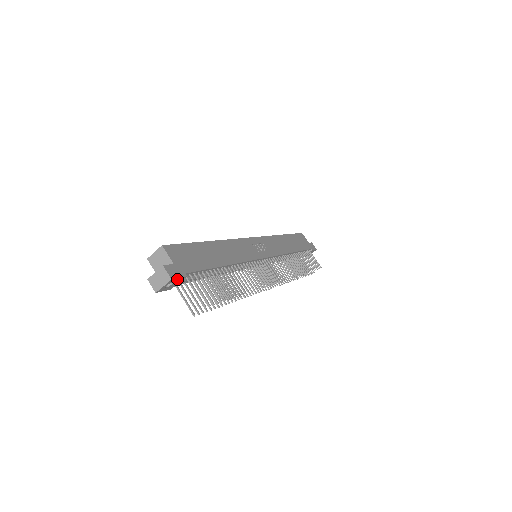
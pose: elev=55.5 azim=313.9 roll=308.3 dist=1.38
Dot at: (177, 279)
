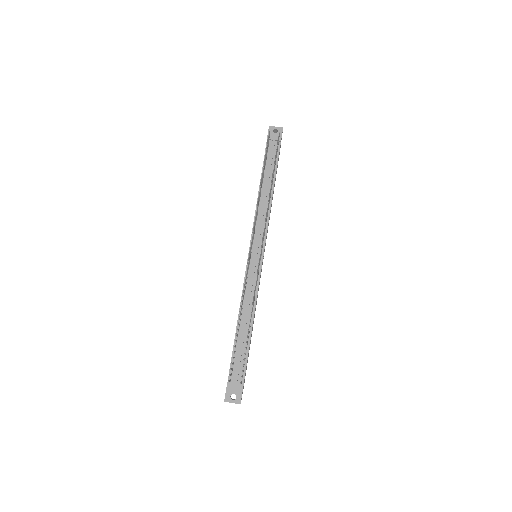
Dot at: (280, 134)
